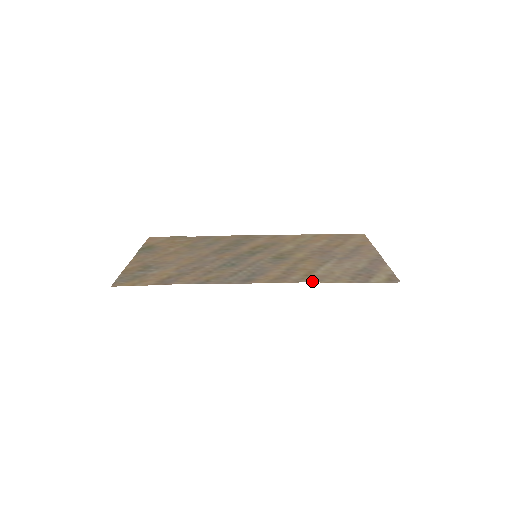
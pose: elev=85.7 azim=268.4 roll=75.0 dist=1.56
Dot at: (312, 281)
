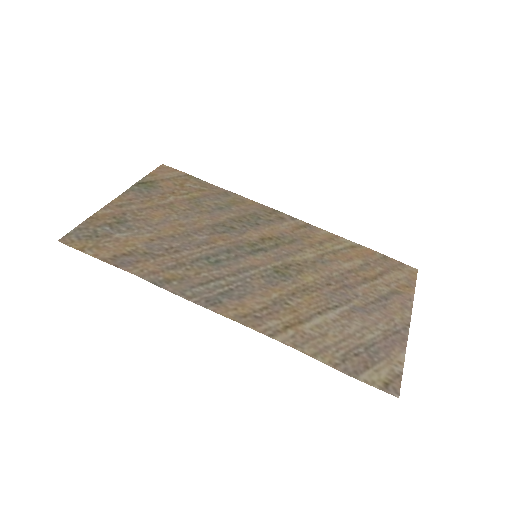
Dot at: (287, 342)
